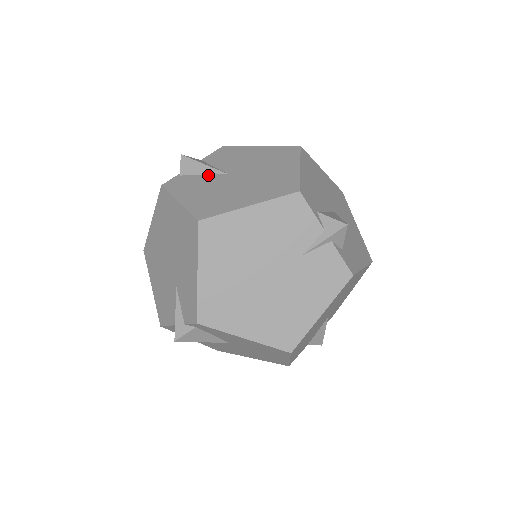
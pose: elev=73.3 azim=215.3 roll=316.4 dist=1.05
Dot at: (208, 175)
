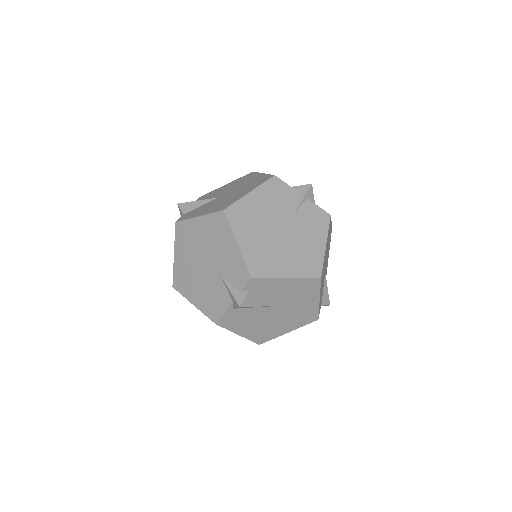
Dot at: (205, 204)
